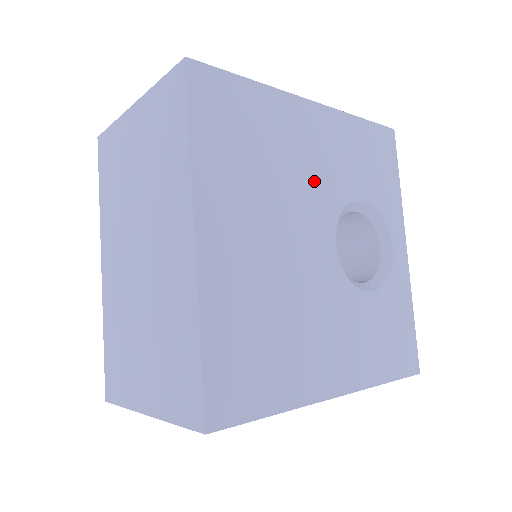
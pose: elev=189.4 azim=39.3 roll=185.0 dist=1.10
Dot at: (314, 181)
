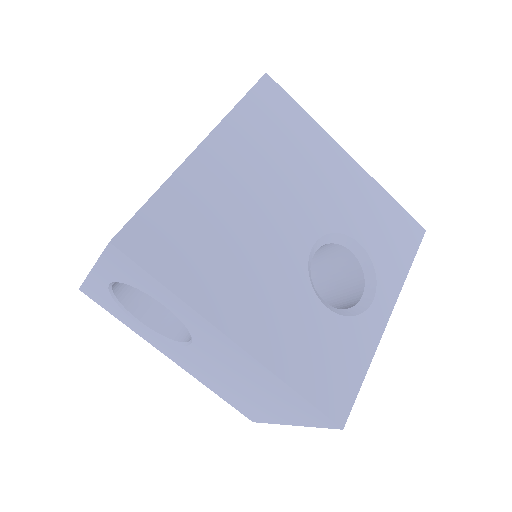
Dot at: (320, 195)
